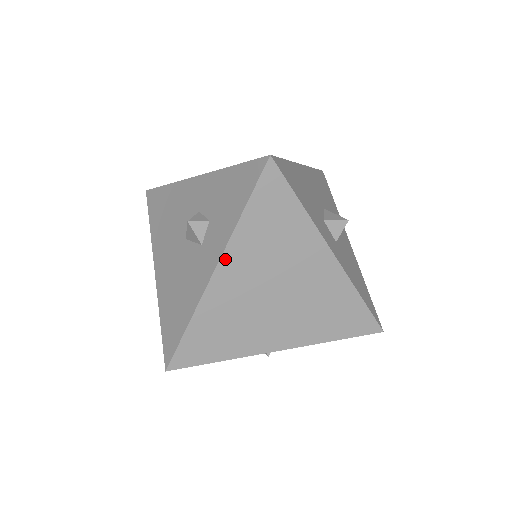
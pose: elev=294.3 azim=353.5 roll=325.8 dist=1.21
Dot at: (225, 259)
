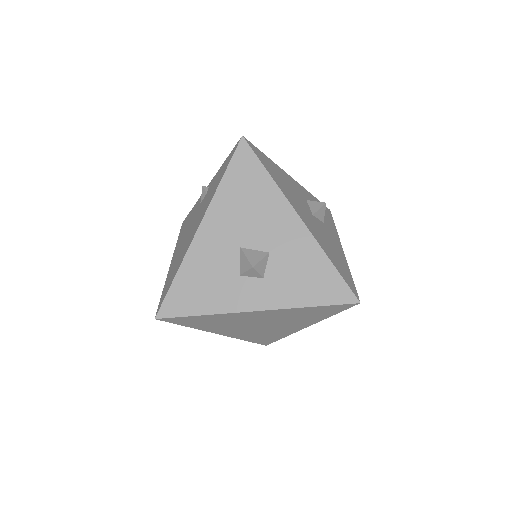
Dot at: (214, 332)
